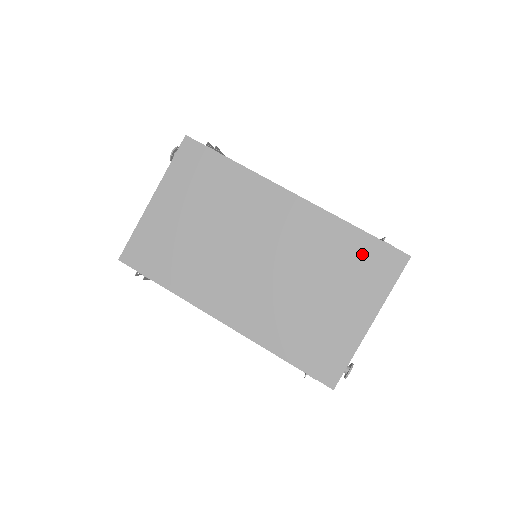
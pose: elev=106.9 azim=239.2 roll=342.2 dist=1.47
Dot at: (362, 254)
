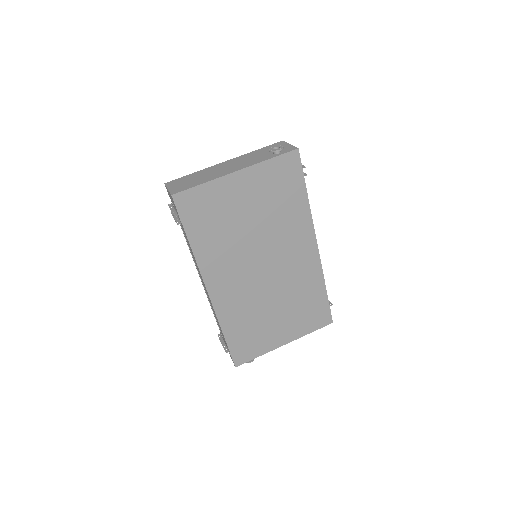
Dot at: (315, 306)
